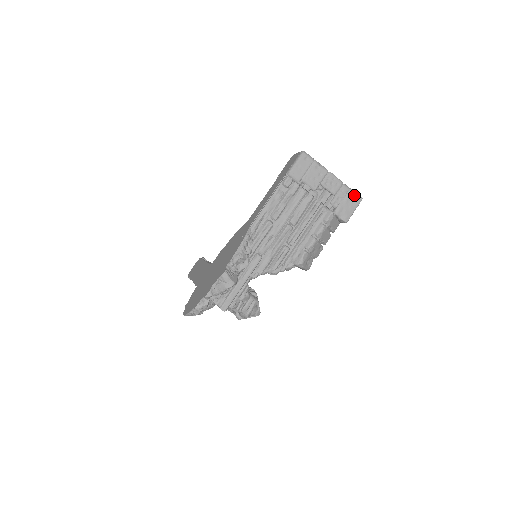
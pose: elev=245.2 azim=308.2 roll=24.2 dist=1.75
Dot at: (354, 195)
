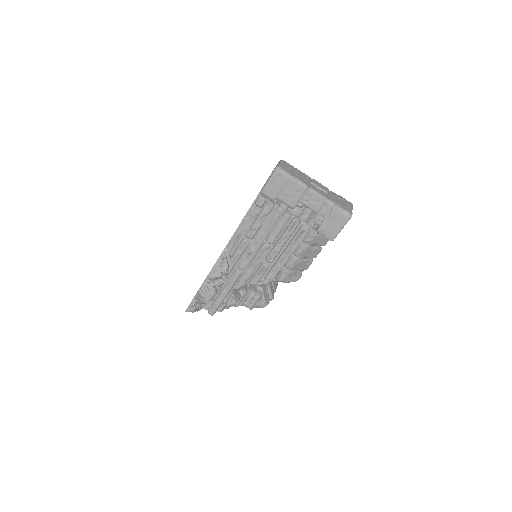
Dot at: (340, 213)
